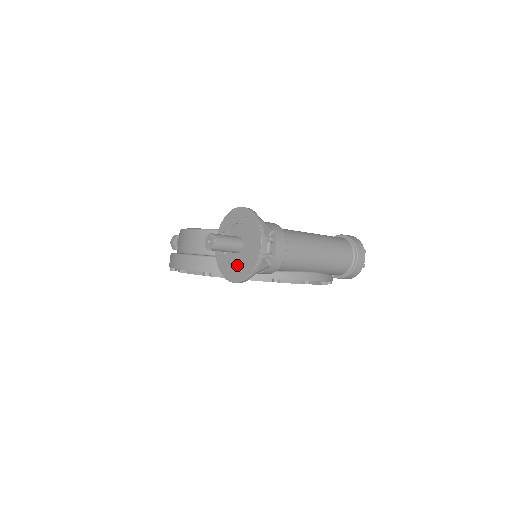
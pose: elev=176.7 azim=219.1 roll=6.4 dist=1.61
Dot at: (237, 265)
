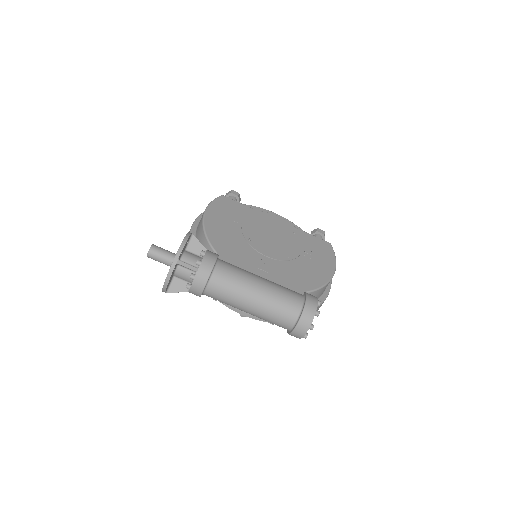
Dot at: occluded
